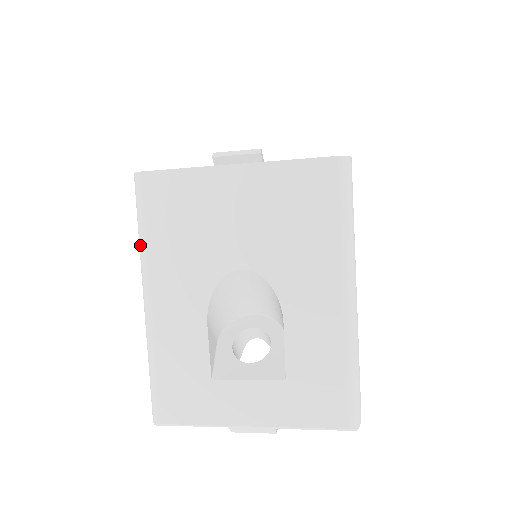
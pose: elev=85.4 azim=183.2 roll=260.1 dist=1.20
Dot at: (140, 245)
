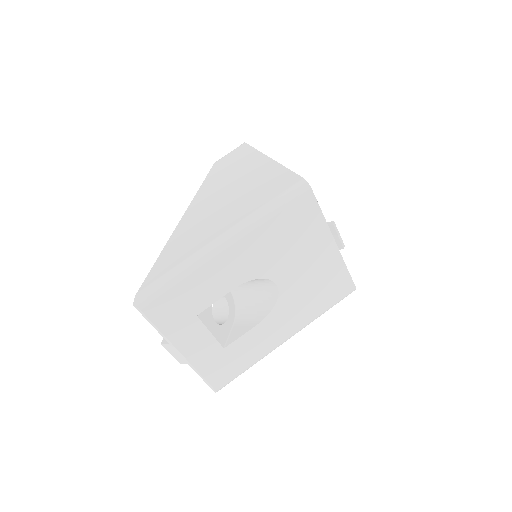
Dot at: (261, 215)
